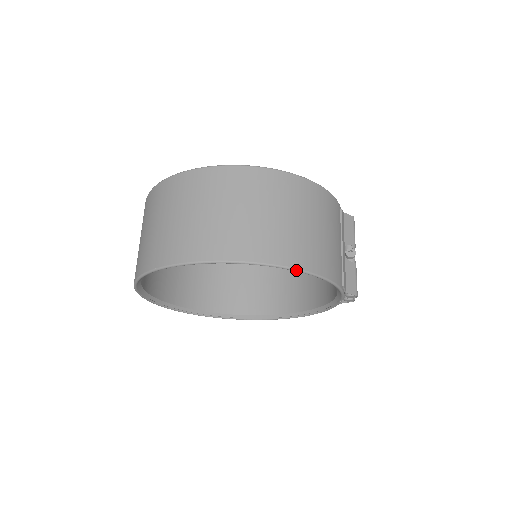
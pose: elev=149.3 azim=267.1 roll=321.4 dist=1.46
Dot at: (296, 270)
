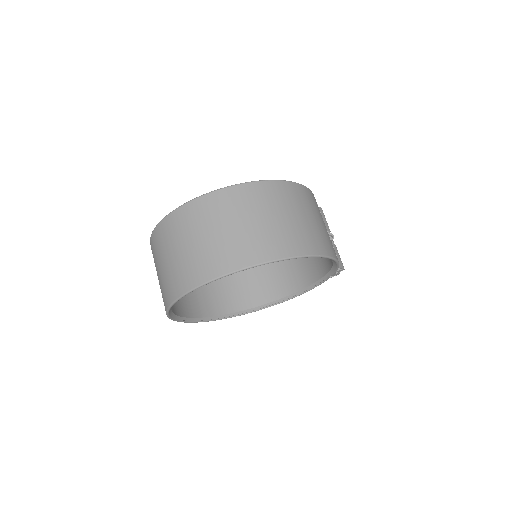
Dot at: (320, 256)
